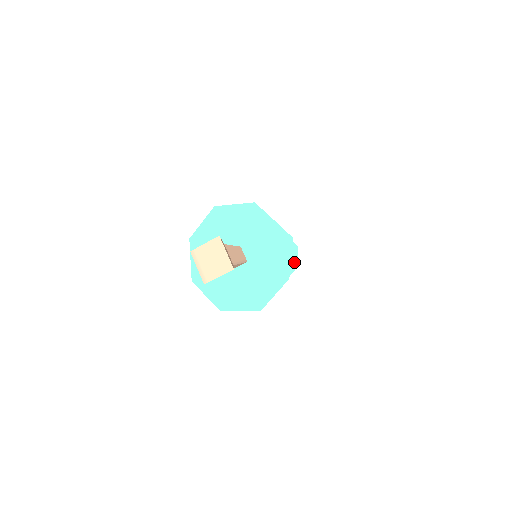
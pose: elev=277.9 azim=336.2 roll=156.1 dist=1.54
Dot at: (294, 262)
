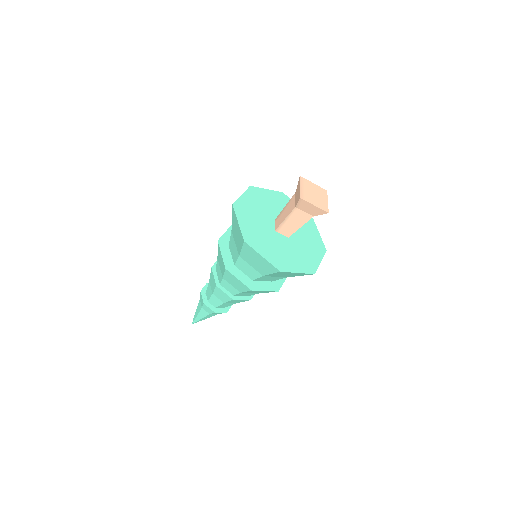
Dot at: (222, 311)
